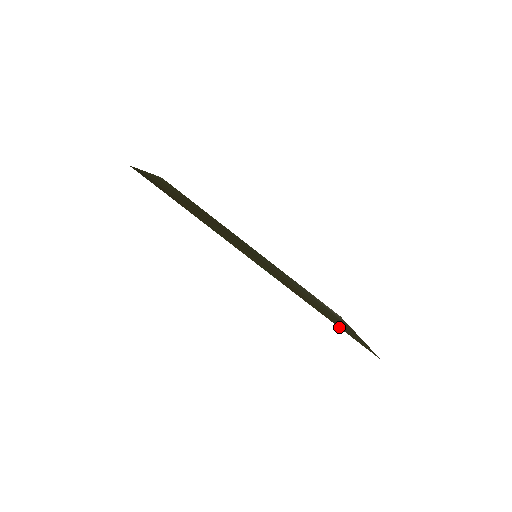
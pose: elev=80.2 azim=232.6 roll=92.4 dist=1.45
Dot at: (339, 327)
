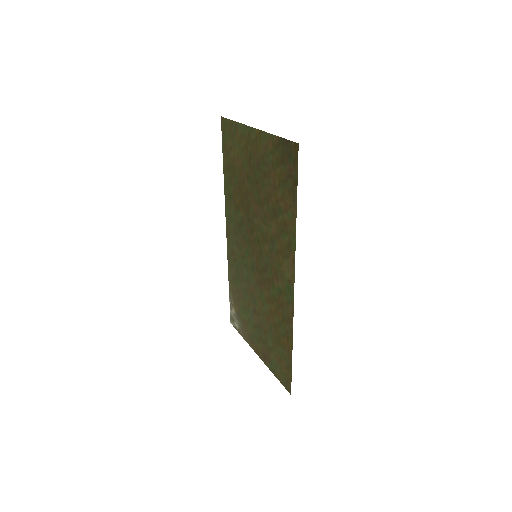
Dot at: (291, 360)
